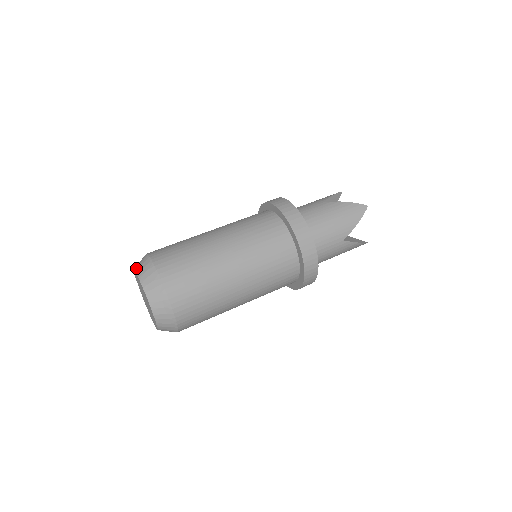
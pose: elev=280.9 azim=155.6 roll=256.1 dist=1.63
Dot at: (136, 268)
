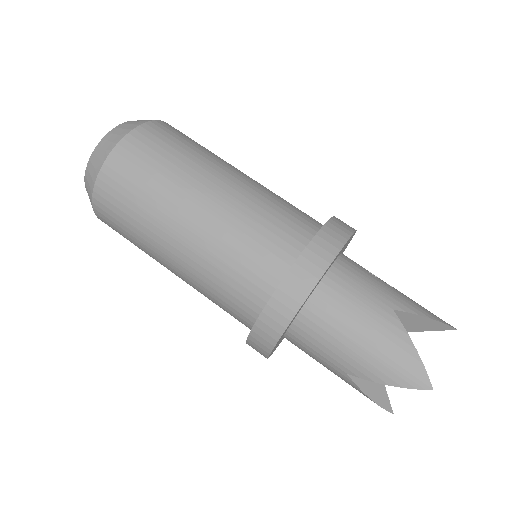
Dot at: (127, 121)
